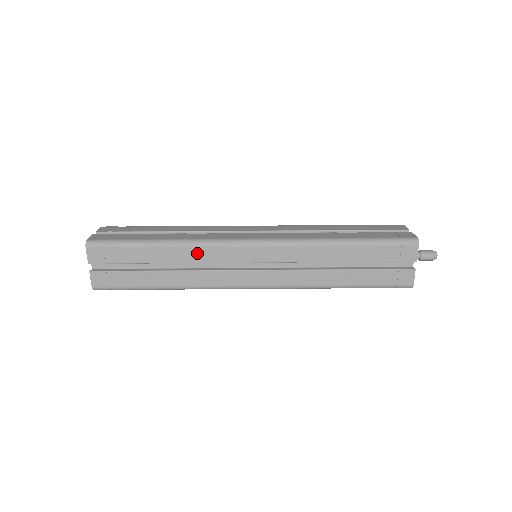
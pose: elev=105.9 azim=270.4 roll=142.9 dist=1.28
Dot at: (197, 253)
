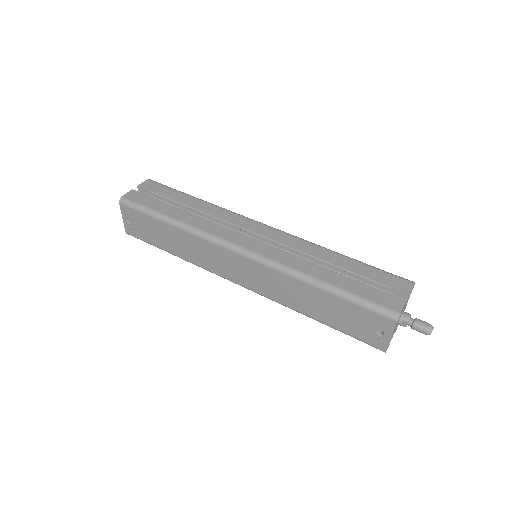
Dot at: (218, 212)
